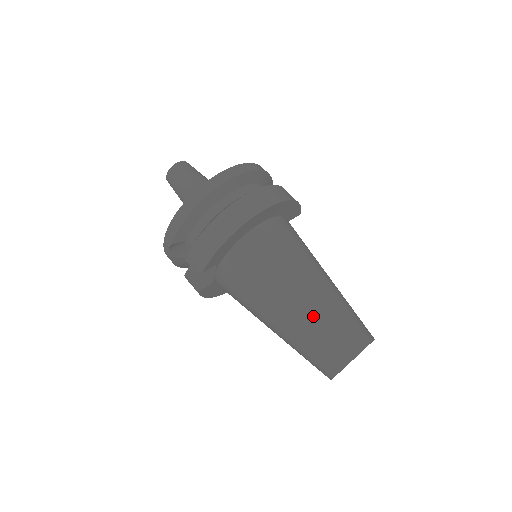
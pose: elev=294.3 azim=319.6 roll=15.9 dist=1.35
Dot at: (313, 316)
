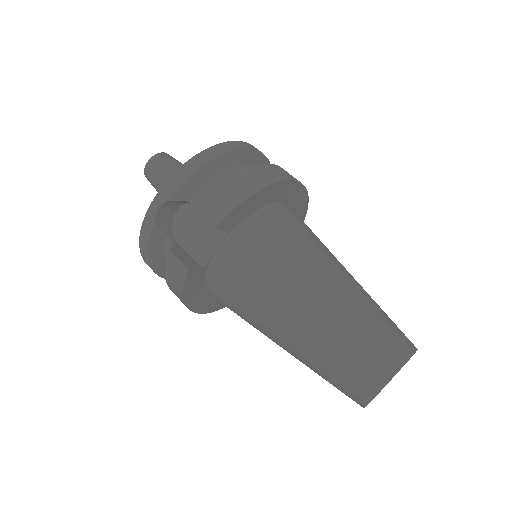
Dot at: (354, 302)
